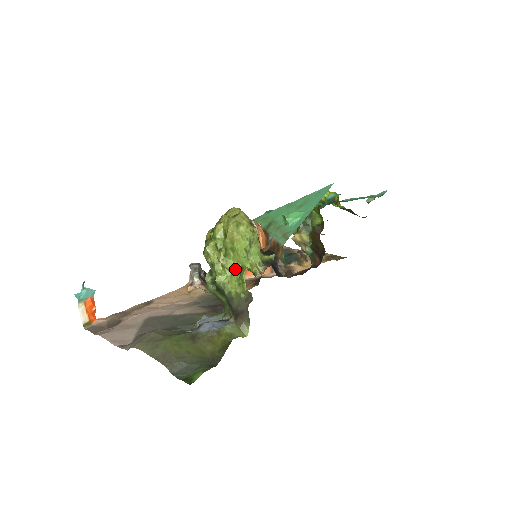
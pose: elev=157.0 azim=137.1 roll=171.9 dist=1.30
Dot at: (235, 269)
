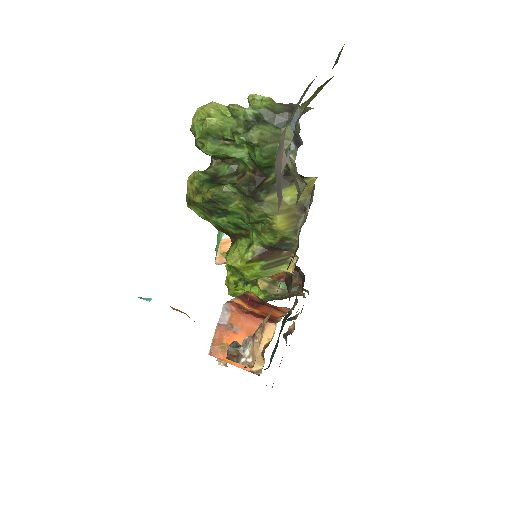
Dot at: occluded
